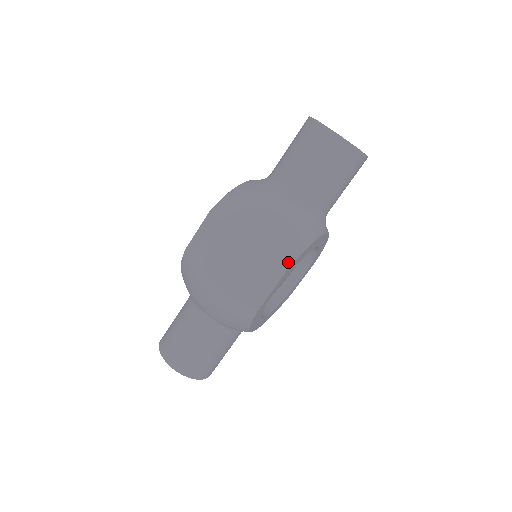
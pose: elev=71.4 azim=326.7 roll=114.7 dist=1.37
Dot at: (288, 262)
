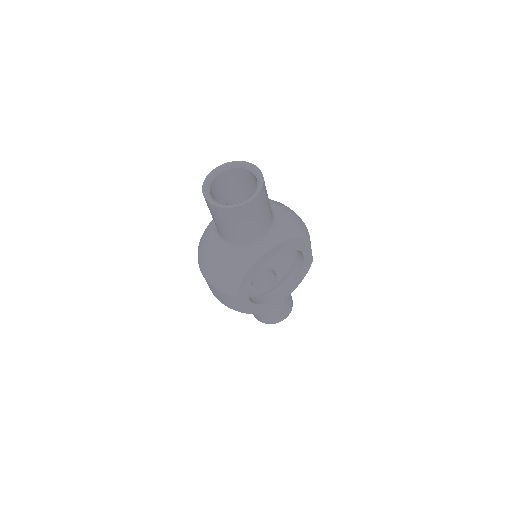
Dot at: (234, 291)
